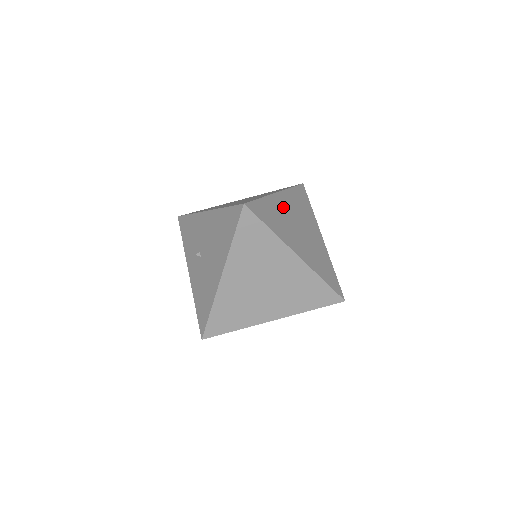
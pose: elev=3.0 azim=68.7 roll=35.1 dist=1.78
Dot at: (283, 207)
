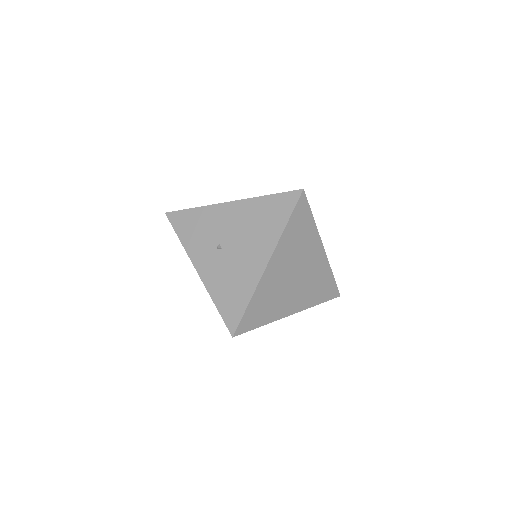
Dot at: occluded
